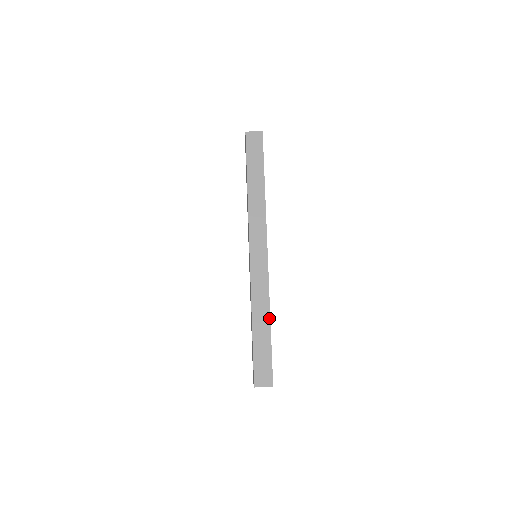
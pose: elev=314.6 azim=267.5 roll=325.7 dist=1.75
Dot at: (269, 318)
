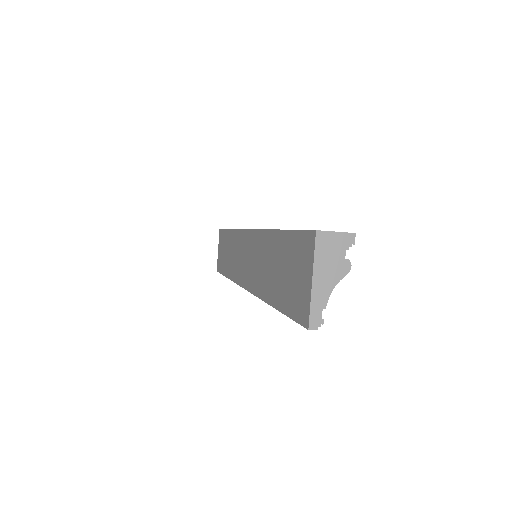
Dot at: occluded
